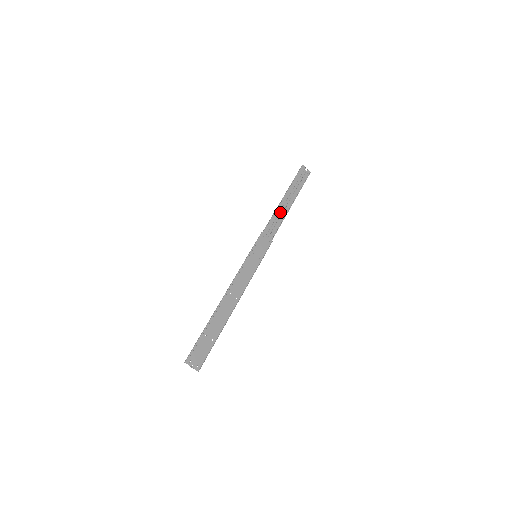
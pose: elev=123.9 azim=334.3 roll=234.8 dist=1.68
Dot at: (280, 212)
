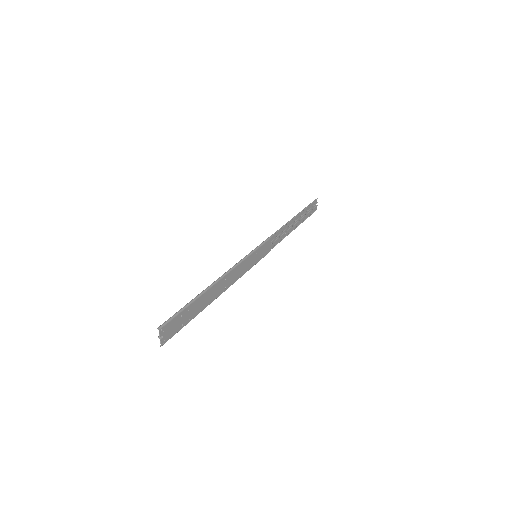
Dot at: (287, 228)
